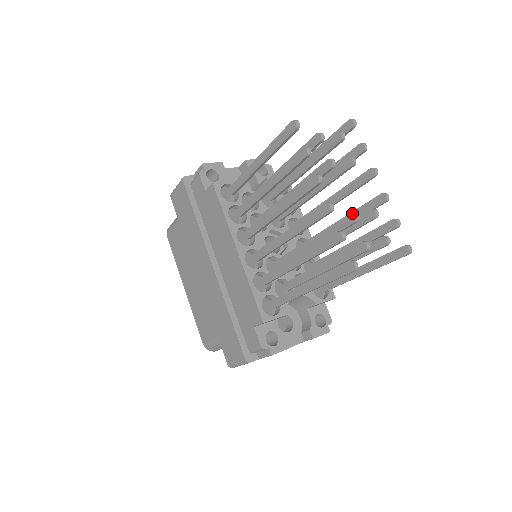
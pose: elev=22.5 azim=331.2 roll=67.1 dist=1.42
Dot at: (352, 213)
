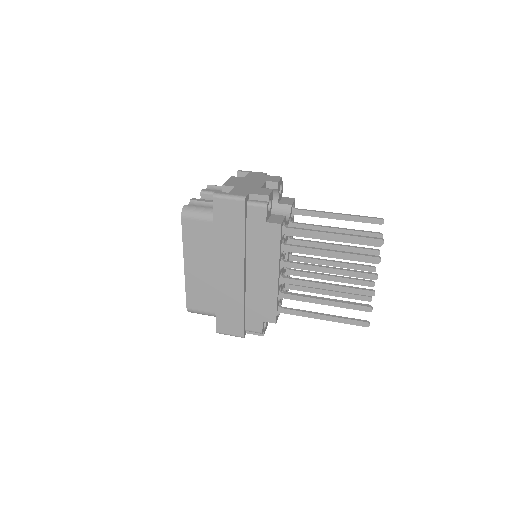
Dot at: occluded
